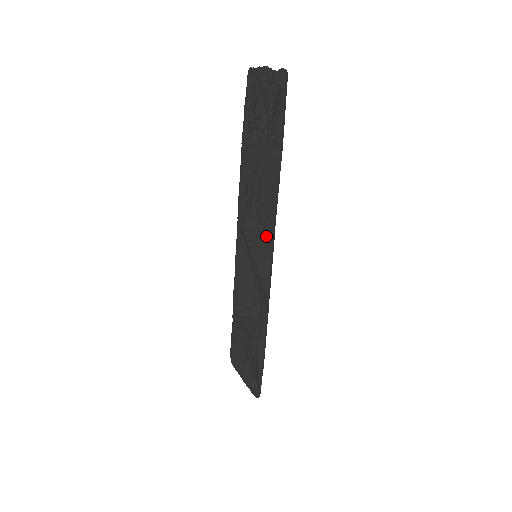
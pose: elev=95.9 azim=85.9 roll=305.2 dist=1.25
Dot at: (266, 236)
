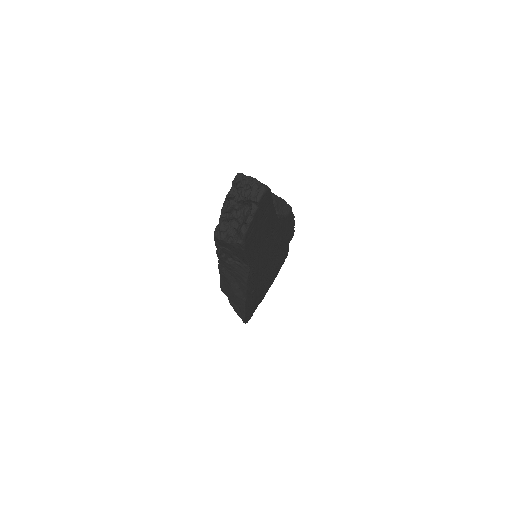
Dot at: (240, 274)
